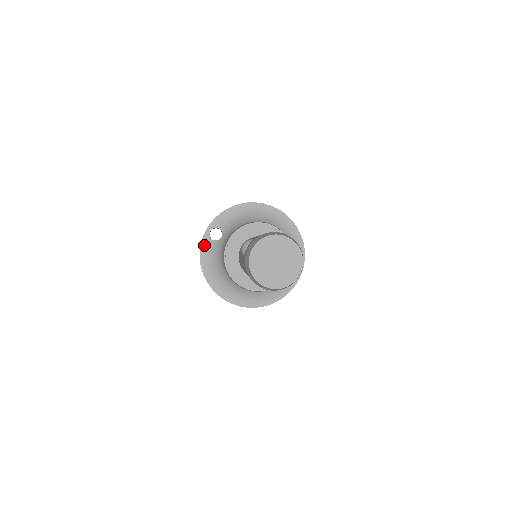
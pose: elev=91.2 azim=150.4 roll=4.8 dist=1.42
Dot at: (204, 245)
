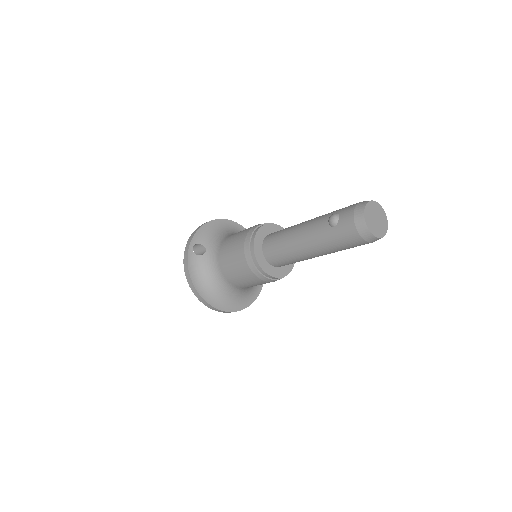
Dot at: (190, 261)
